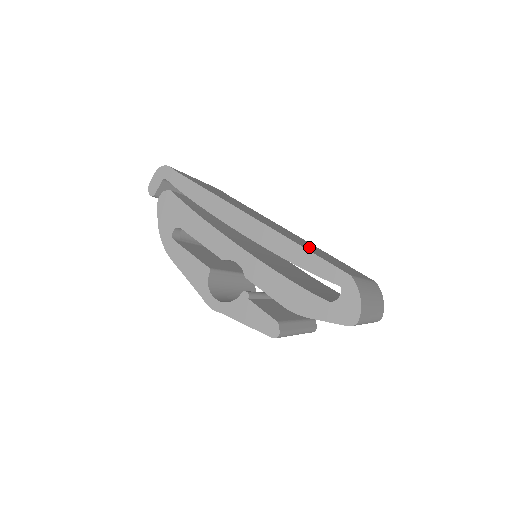
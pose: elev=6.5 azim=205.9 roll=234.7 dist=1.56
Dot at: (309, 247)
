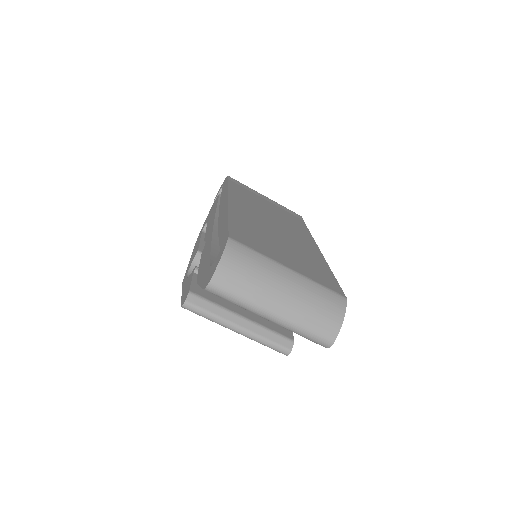
Dot at: (266, 234)
